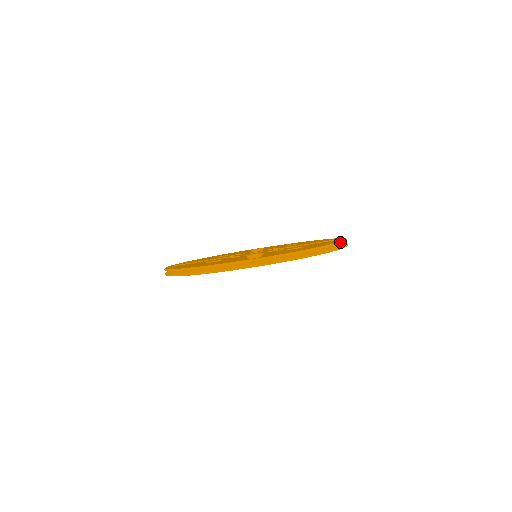
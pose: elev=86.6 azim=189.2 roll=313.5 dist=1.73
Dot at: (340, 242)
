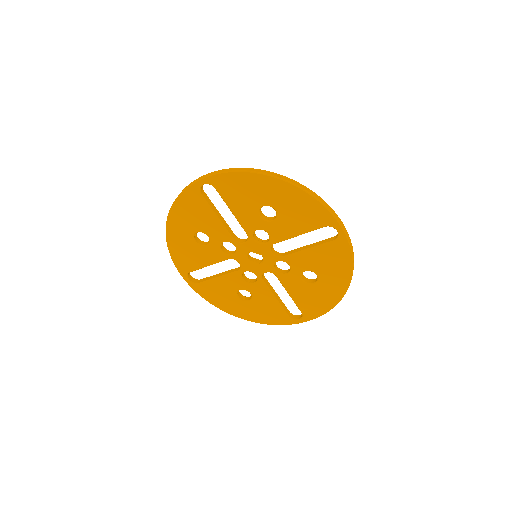
Dot at: (305, 186)
